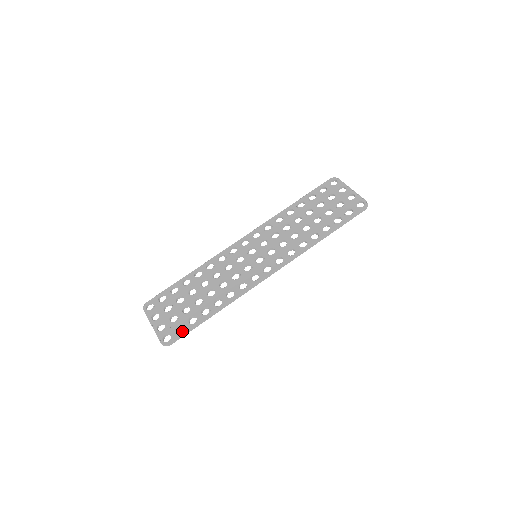
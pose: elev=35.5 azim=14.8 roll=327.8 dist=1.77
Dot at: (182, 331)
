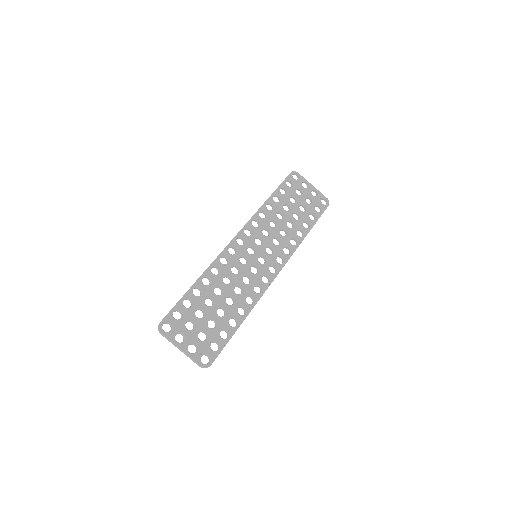
Dot at: (219, 348)
